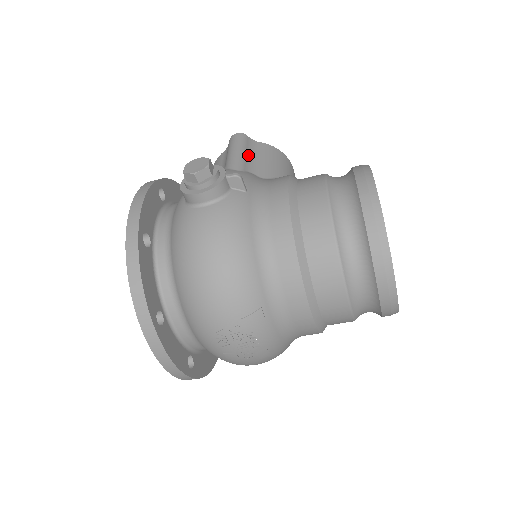
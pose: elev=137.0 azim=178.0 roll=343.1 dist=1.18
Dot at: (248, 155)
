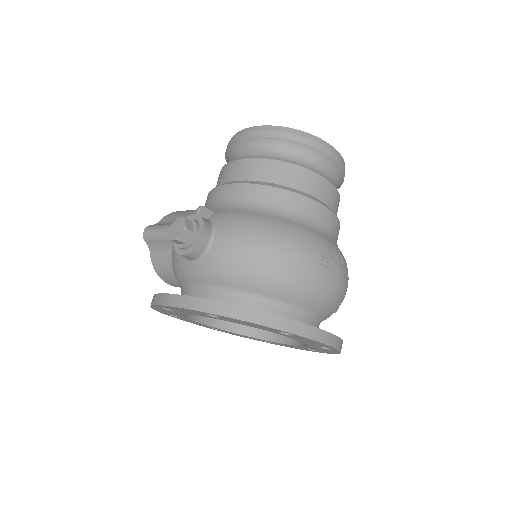
Dot at: occluded
